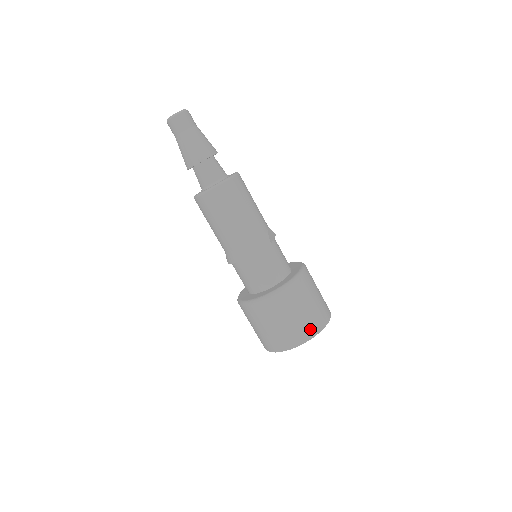
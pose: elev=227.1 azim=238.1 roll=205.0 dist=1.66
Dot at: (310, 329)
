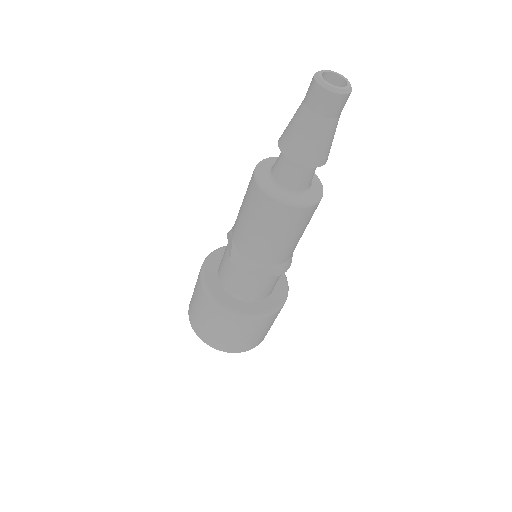
Dot at: (261, 340)
